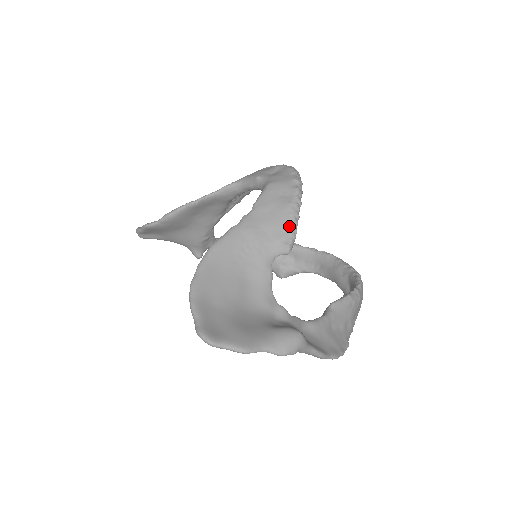
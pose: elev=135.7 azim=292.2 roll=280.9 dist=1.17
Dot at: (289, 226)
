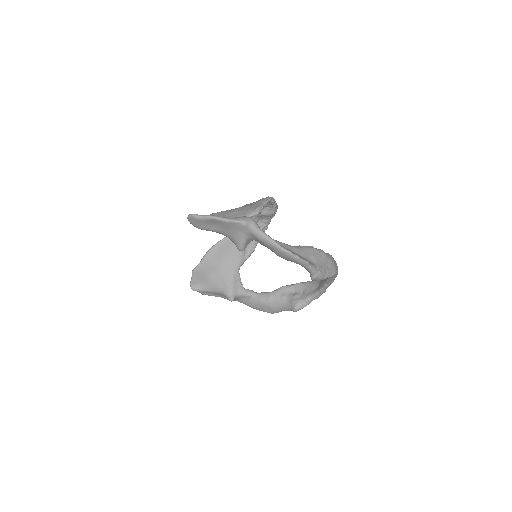
Dot at: (259, 203)
